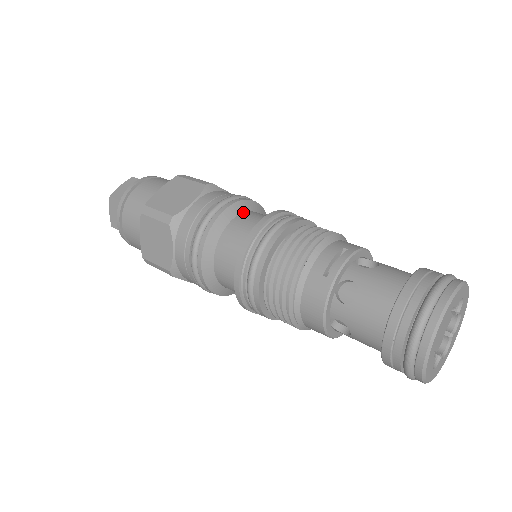
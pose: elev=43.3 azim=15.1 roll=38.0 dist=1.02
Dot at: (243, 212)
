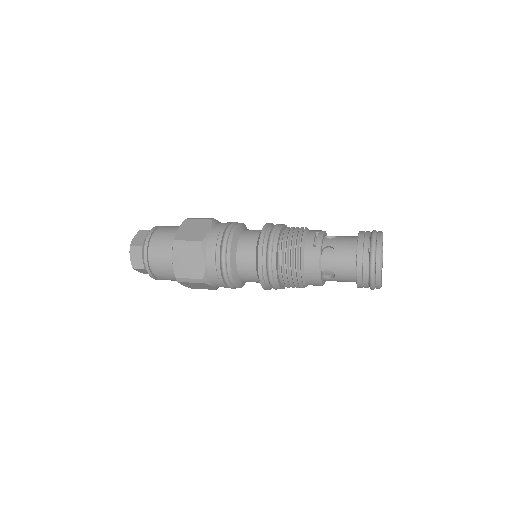
Dot at: (243, 230)
